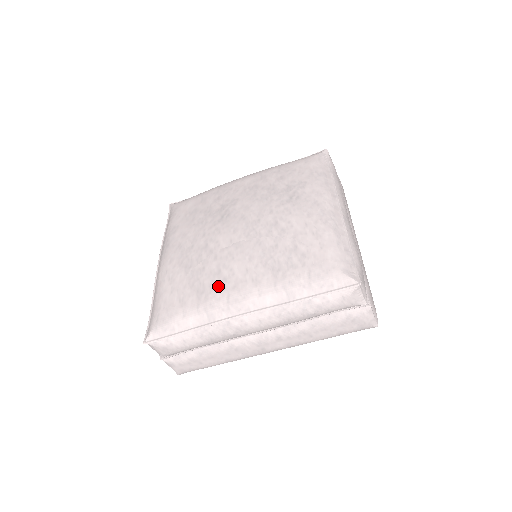
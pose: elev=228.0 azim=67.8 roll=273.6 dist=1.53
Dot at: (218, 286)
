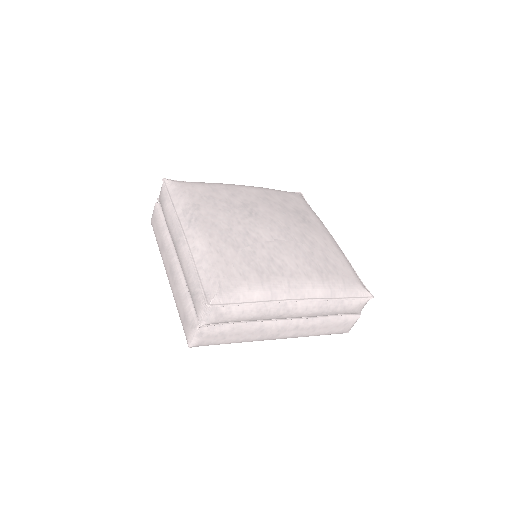
Dot at: (276, 271)
